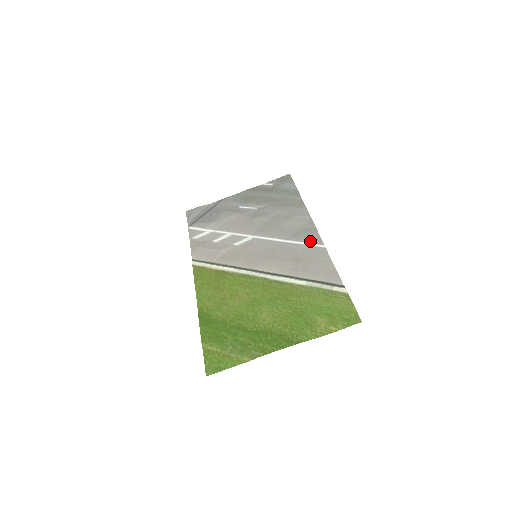
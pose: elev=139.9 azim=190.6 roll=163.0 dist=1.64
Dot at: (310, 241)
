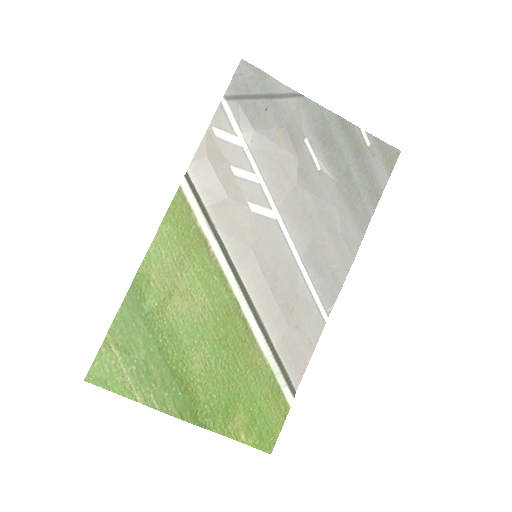
Dot at: (322, 297)
